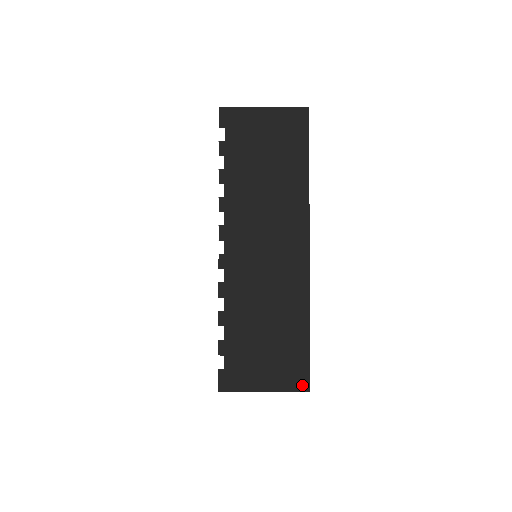
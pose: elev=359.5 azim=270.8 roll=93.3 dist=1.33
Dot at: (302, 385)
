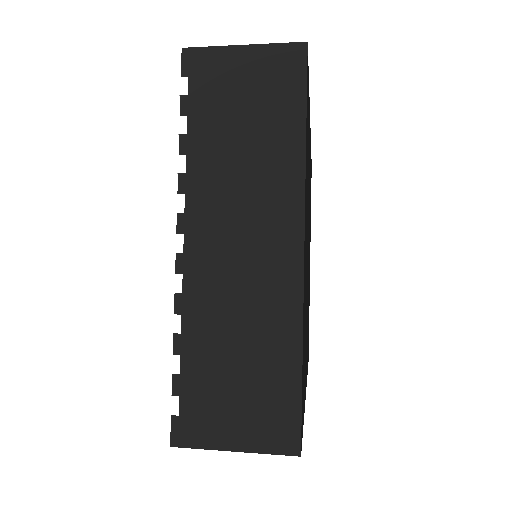
Dot at: (289, 446)
